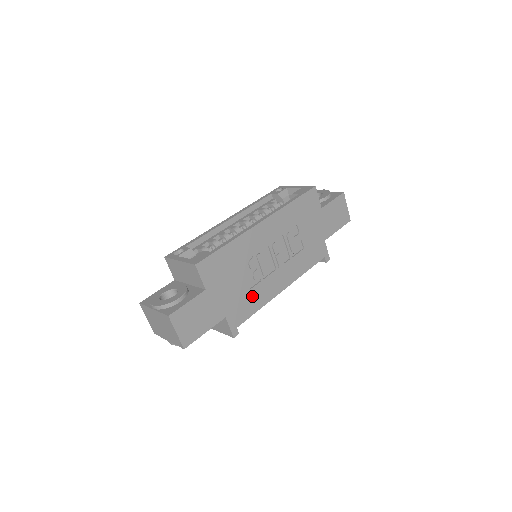
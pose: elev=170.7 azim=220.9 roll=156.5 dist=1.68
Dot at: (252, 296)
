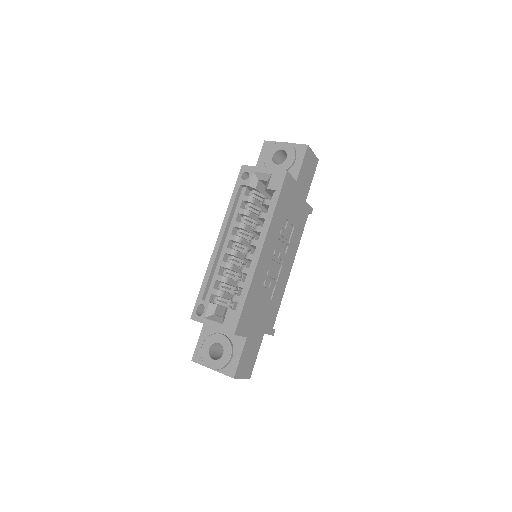
Dot at: (274, 301)
